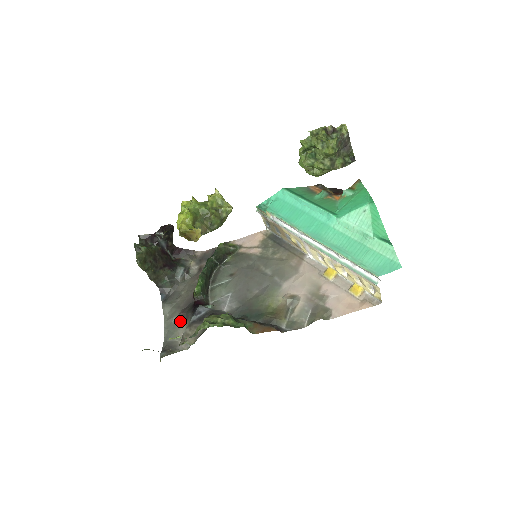
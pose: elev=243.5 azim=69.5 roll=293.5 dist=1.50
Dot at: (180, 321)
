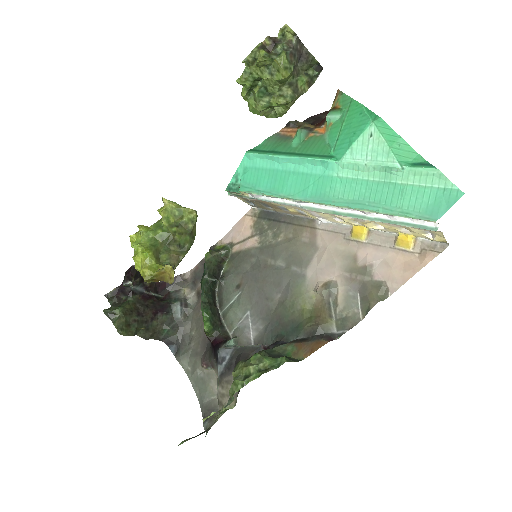
Dot at: (206, 371)
